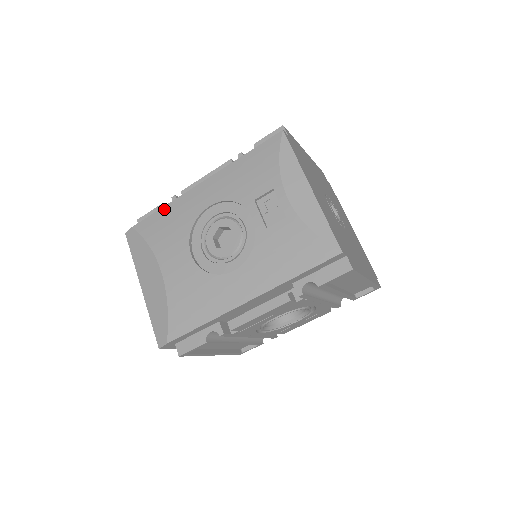
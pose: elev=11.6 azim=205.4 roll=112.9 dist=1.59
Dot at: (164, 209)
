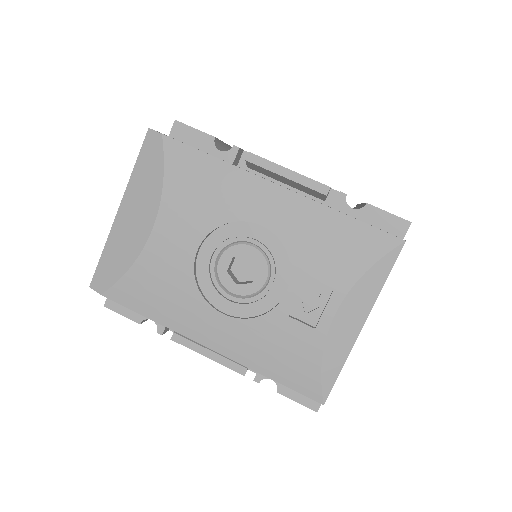
Dot at: (214, 162)
